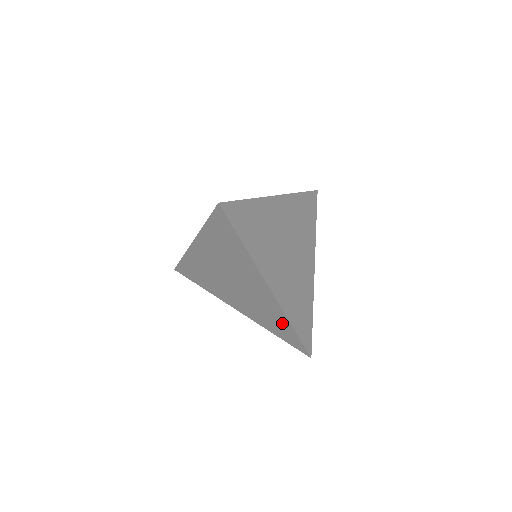
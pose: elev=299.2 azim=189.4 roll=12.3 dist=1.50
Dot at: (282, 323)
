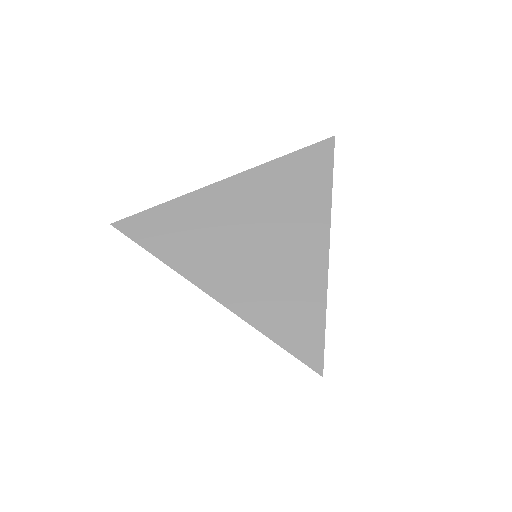
Dot at: (307, 305)
